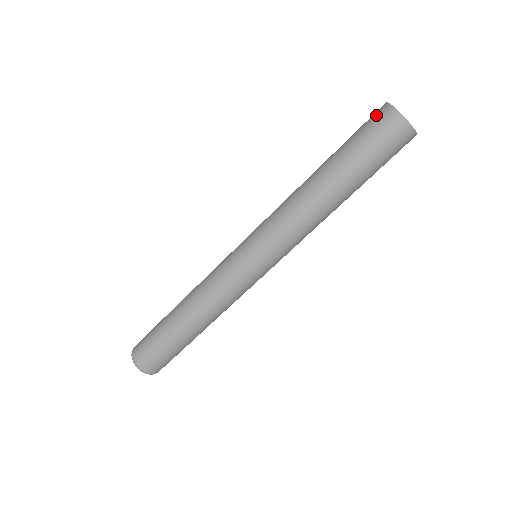
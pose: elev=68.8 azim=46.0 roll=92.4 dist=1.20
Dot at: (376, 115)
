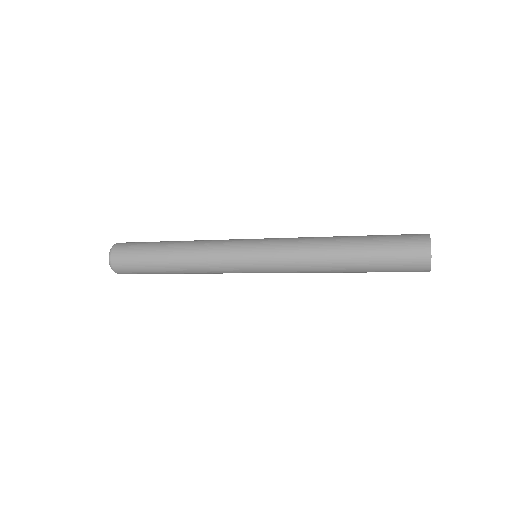
Dot at: (415, 236)
